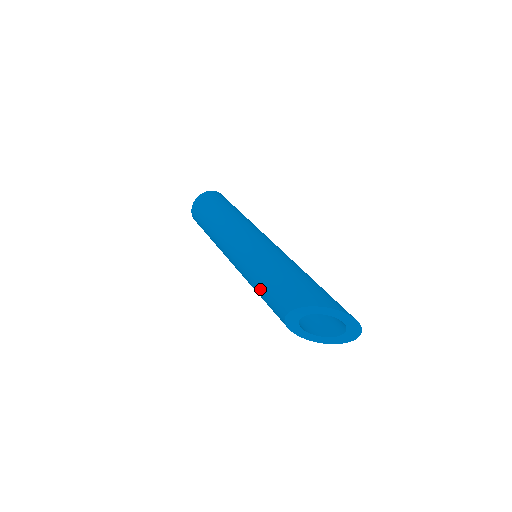
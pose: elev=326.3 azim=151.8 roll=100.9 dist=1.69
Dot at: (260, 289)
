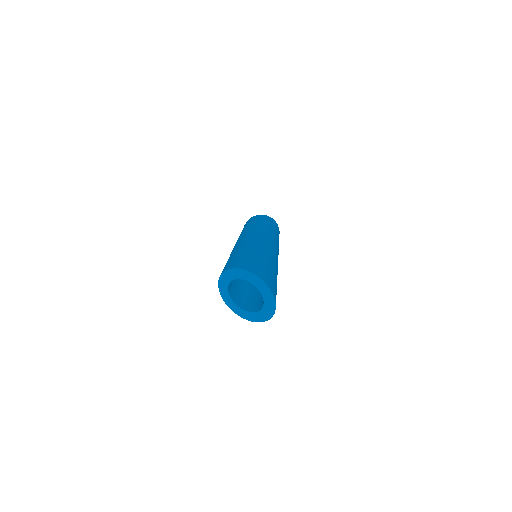
Dot at: occluded
